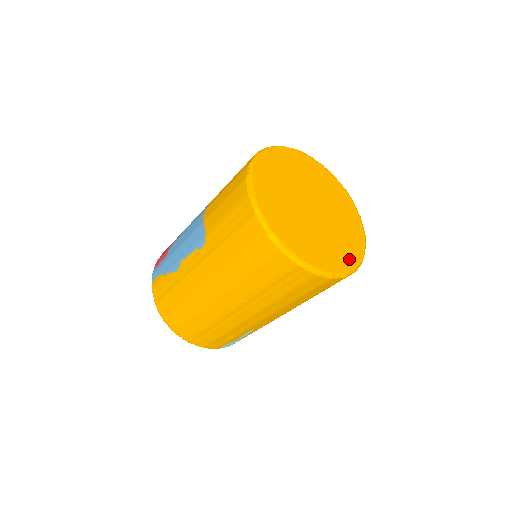
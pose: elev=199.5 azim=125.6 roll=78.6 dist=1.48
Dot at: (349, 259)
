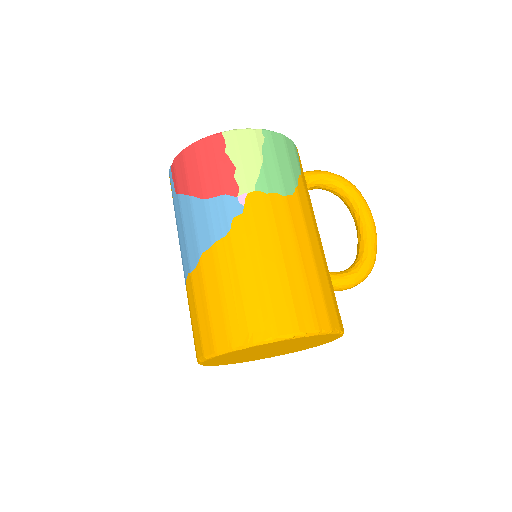
Dot at: (295, 351)
